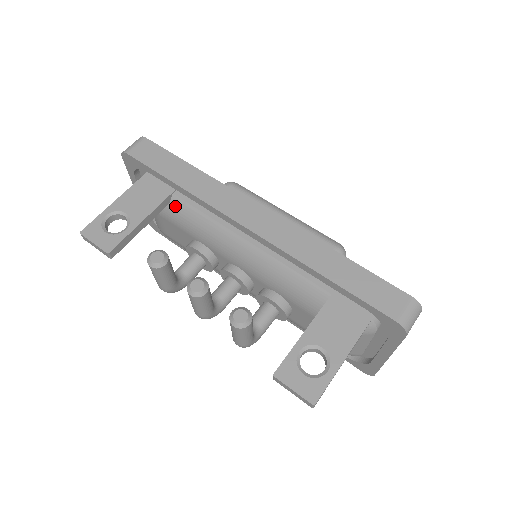
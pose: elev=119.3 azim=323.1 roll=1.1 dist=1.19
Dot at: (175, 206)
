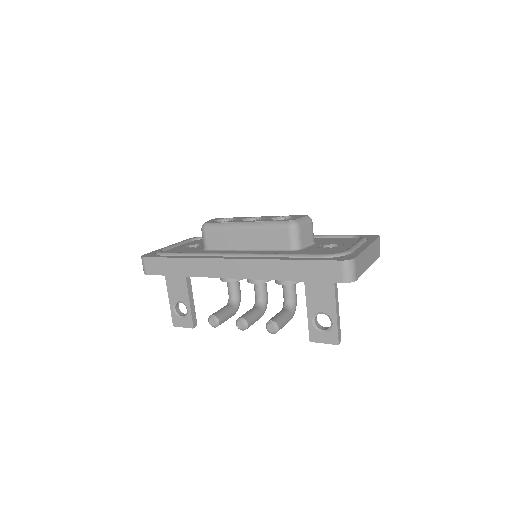
Dot at: occluded
